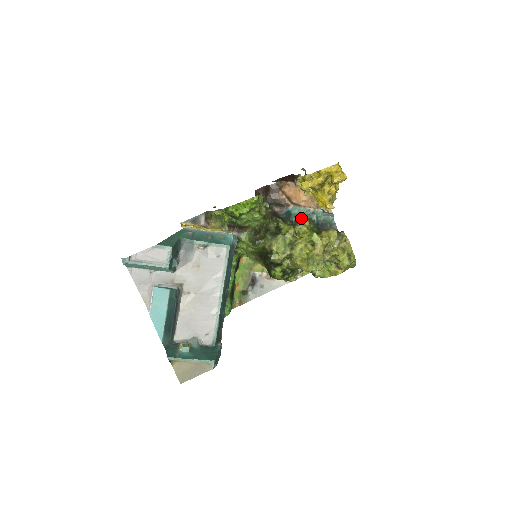
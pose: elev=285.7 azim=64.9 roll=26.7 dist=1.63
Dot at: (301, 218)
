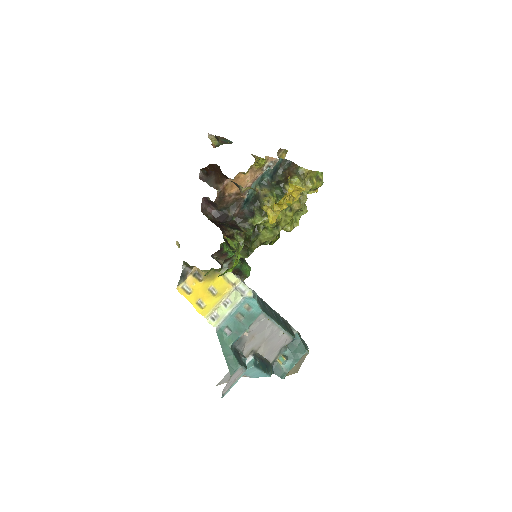
Dot at: (259, 194)
